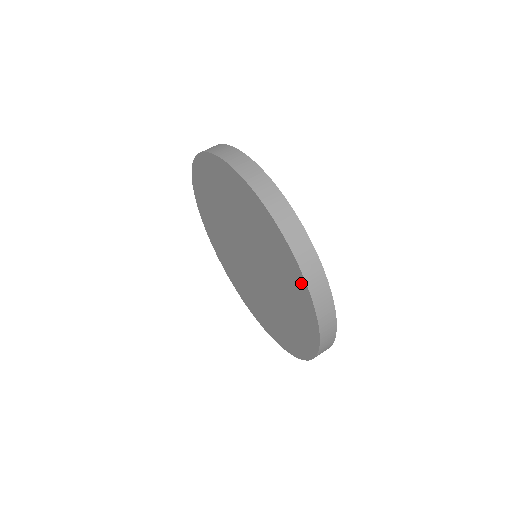
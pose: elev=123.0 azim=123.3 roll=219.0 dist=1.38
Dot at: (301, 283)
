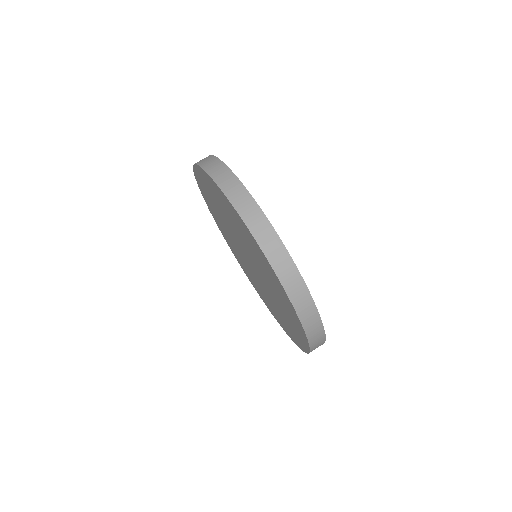
Dot at: (266, 262)
